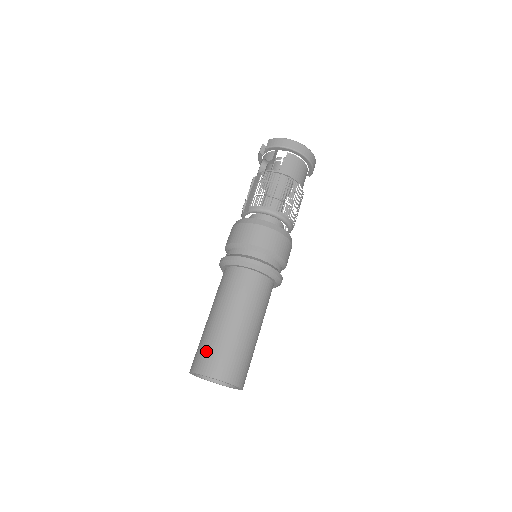
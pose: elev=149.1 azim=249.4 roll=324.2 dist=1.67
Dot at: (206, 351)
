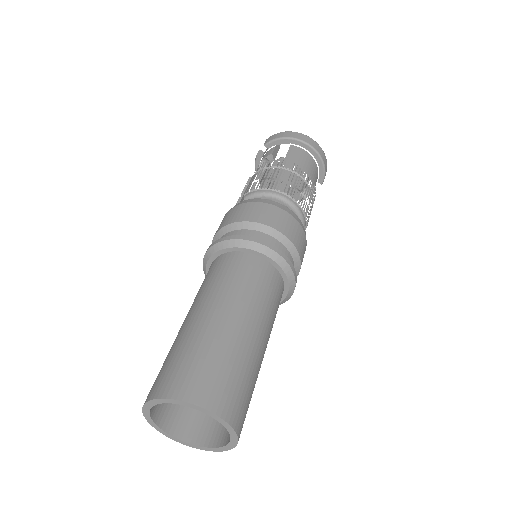
Dot at: (172, 362)
